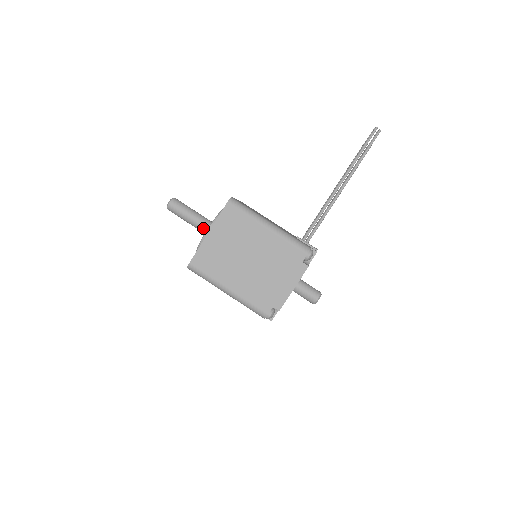
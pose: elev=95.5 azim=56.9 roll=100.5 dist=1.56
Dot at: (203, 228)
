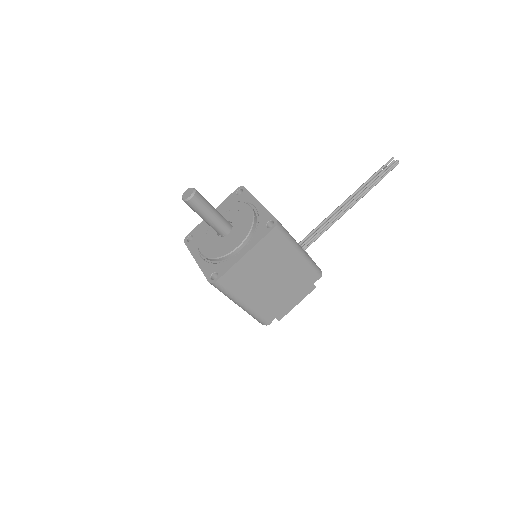
Dot at: (220, 229)
